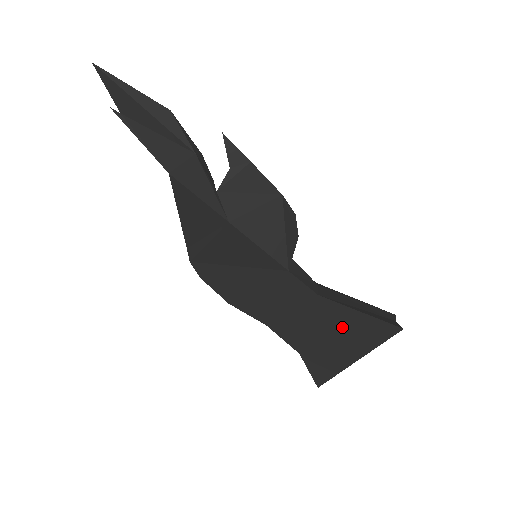
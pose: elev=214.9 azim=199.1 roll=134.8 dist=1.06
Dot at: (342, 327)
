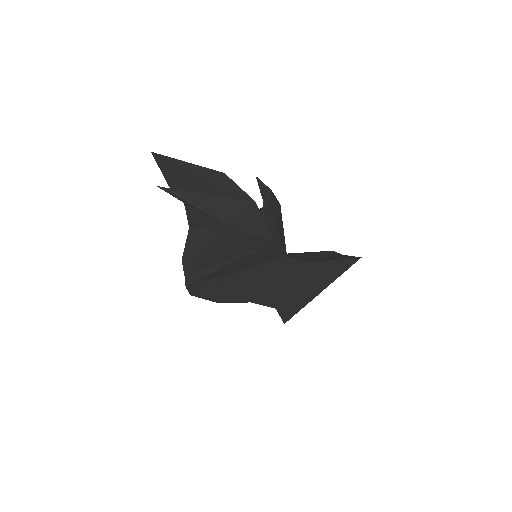
Dot at: (318, 275)
